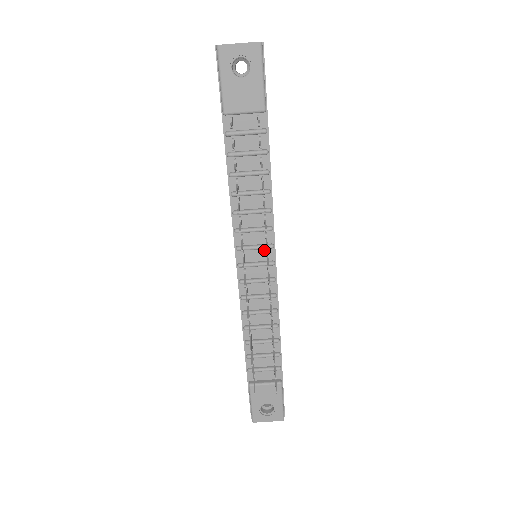
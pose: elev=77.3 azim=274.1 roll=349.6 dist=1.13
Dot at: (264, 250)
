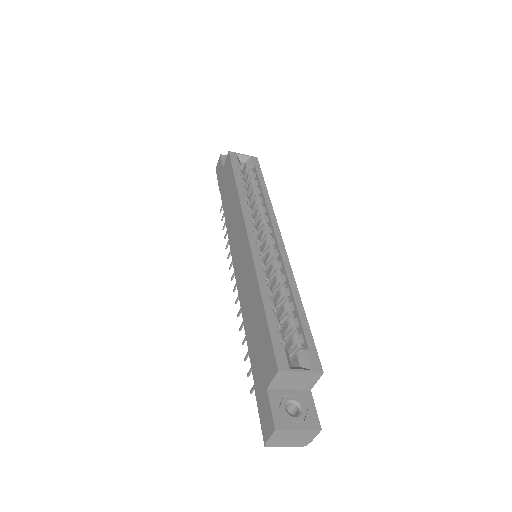
Dot at: occluded
